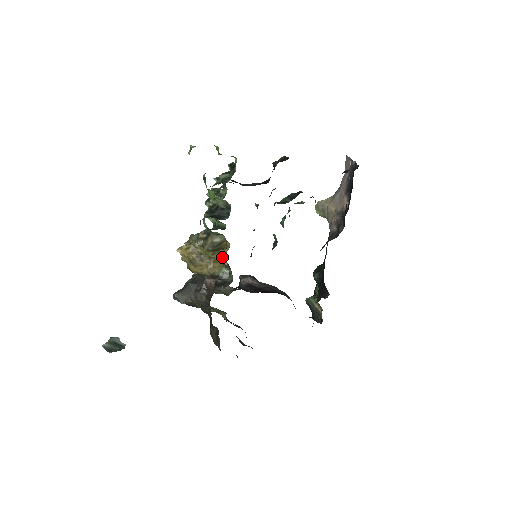
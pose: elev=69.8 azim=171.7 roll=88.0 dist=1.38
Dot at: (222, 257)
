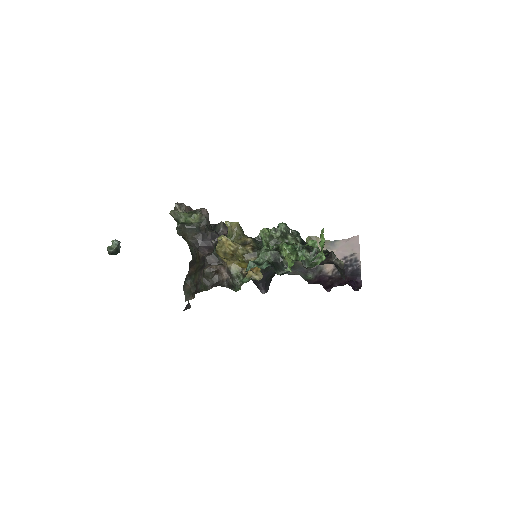
Dot at: (245, 266)
